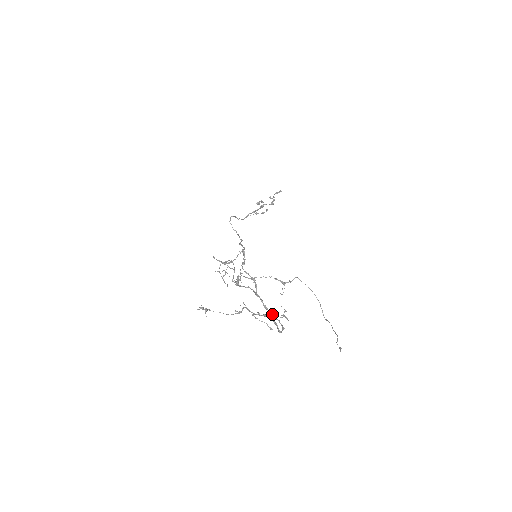
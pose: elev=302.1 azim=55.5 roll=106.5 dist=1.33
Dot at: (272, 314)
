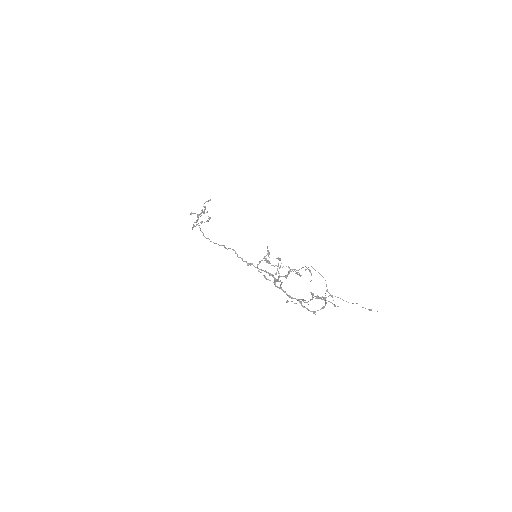
Dot at: (299, 300)
